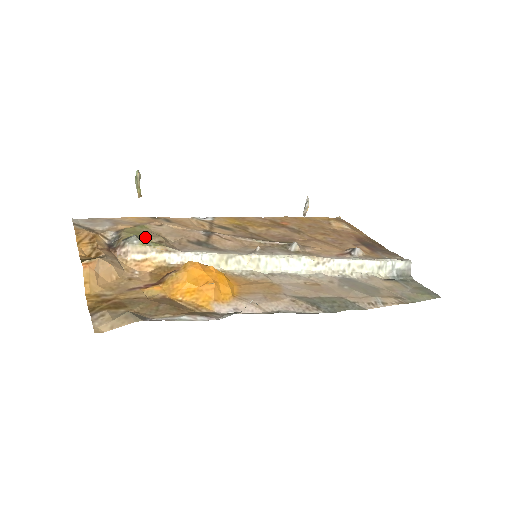
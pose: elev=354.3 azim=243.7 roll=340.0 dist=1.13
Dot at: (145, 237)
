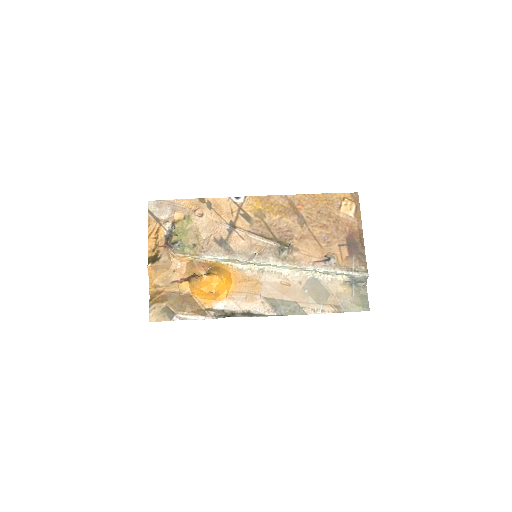
Dot at: (186, 241)
